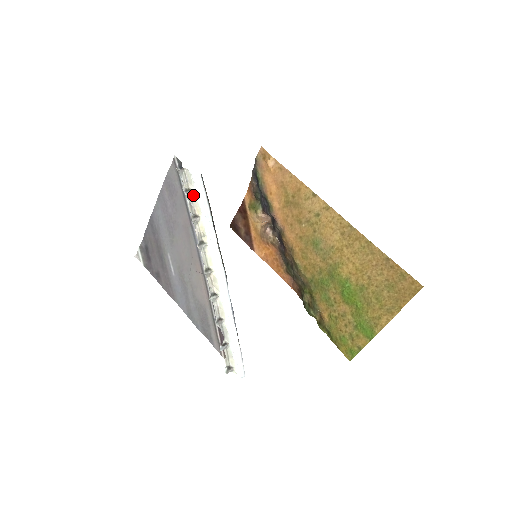
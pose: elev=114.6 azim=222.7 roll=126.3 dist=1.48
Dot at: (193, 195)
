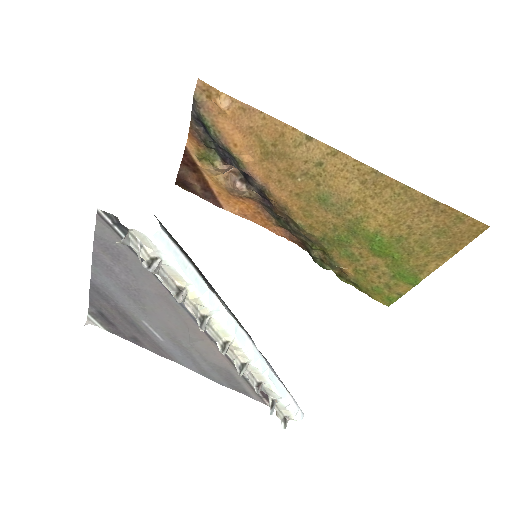
Dot at: (161, 263)
